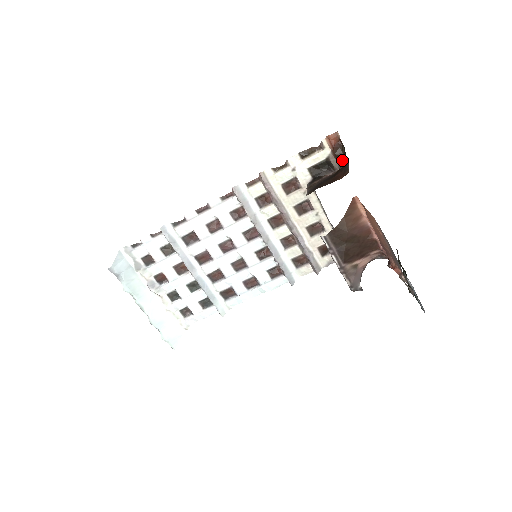
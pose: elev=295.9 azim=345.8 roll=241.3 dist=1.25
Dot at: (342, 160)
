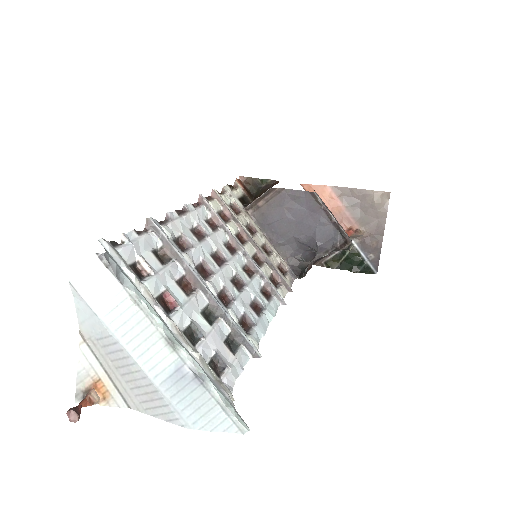
Dot at: (253, 197)
